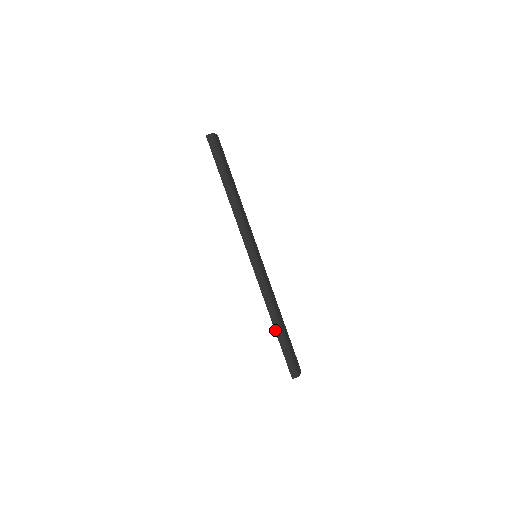
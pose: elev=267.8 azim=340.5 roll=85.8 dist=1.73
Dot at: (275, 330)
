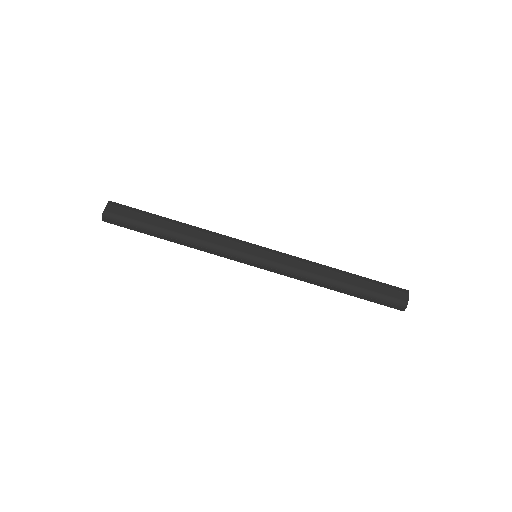
Dot at: occluded
